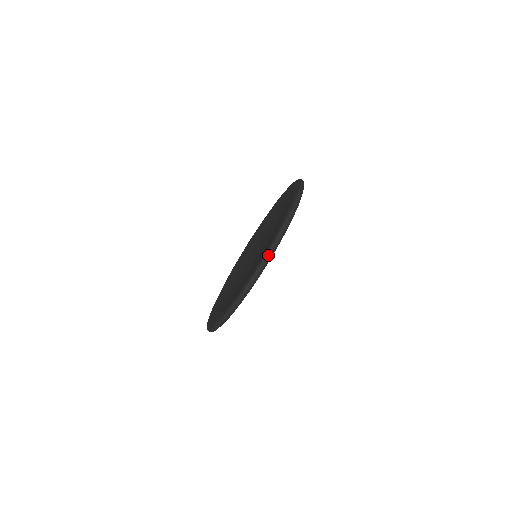
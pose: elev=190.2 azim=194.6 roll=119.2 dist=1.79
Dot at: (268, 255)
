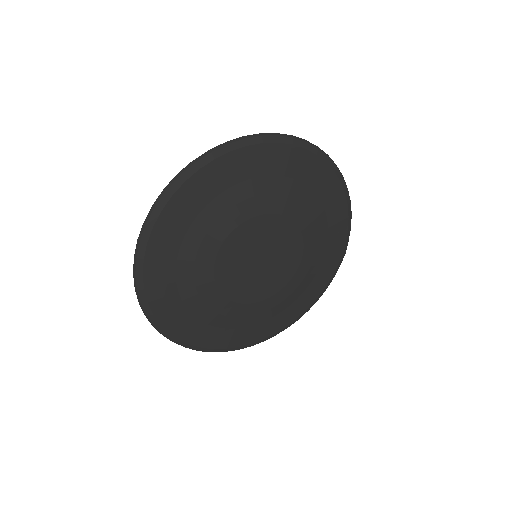
Dot at: (210, 149)
